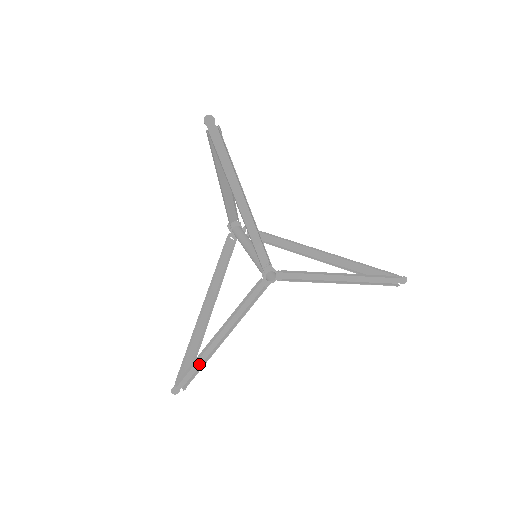
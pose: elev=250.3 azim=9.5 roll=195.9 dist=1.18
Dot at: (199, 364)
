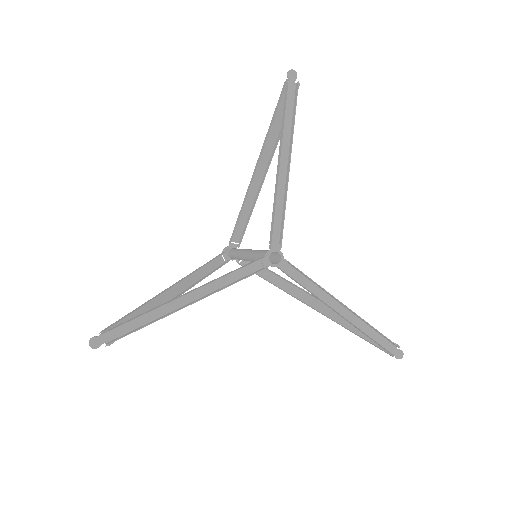
Dot at: (143, 322)
